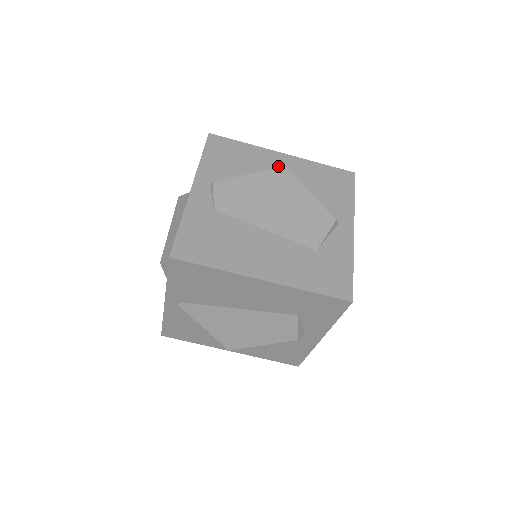
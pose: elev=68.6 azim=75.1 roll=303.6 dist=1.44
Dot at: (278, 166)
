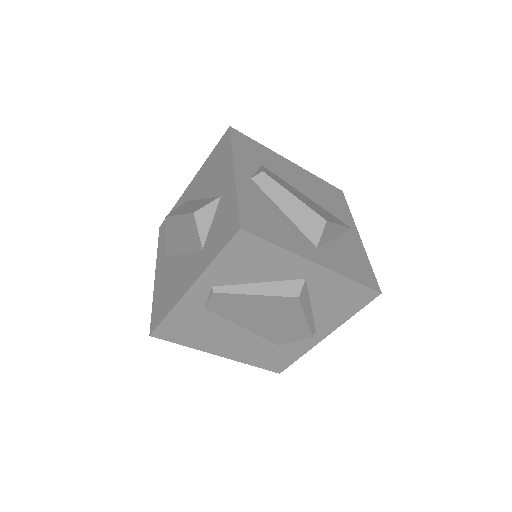
Dot at: (300, 278)
